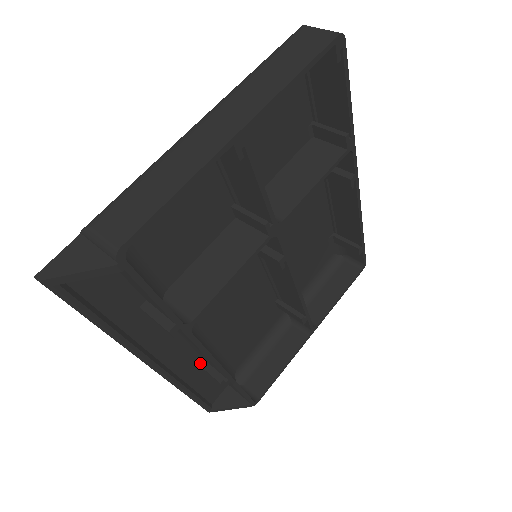
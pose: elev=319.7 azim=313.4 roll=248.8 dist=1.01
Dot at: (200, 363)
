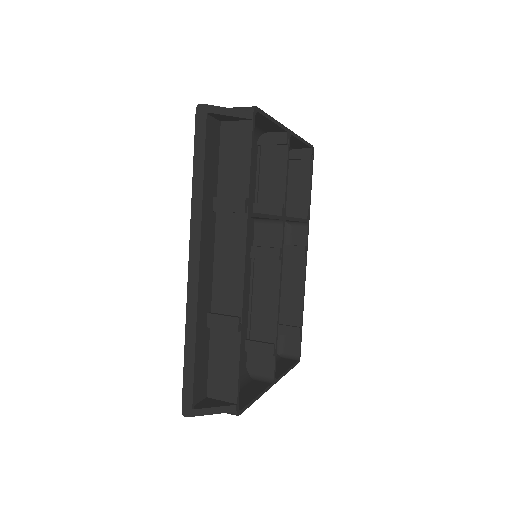
Dot at: (213, 313)
